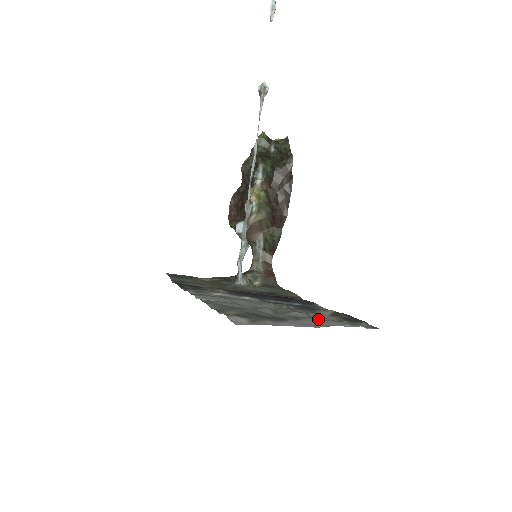
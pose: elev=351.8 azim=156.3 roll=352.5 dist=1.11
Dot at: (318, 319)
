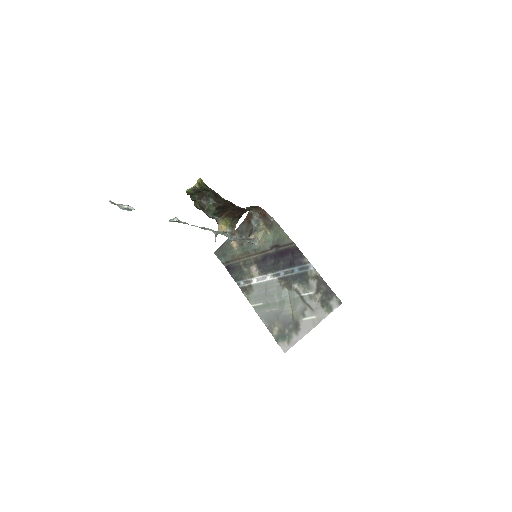
Dot at: (312, 308)
